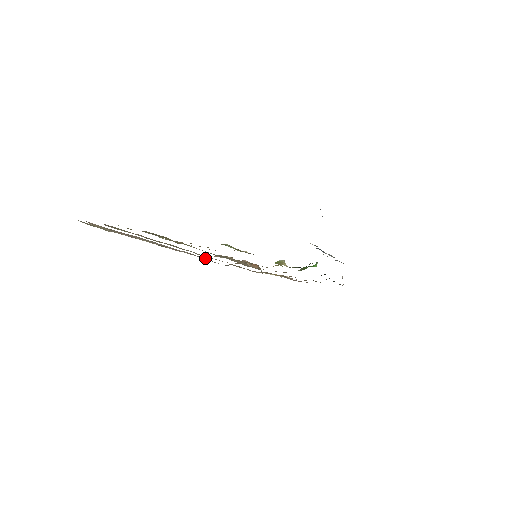
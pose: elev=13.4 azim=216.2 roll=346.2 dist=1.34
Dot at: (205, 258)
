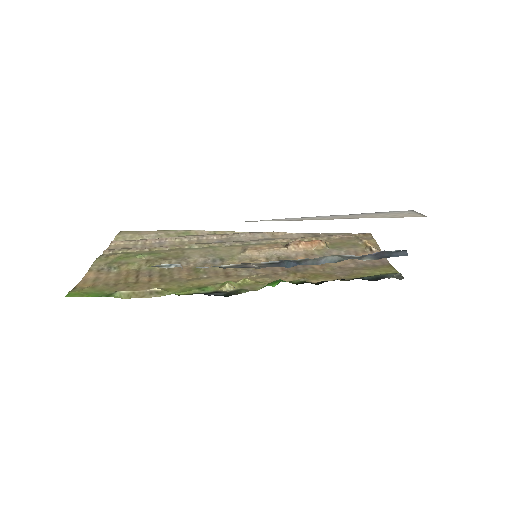
Dot at: (276, 232)
